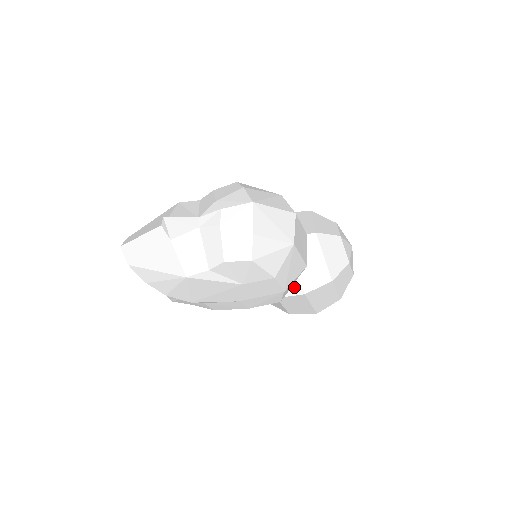
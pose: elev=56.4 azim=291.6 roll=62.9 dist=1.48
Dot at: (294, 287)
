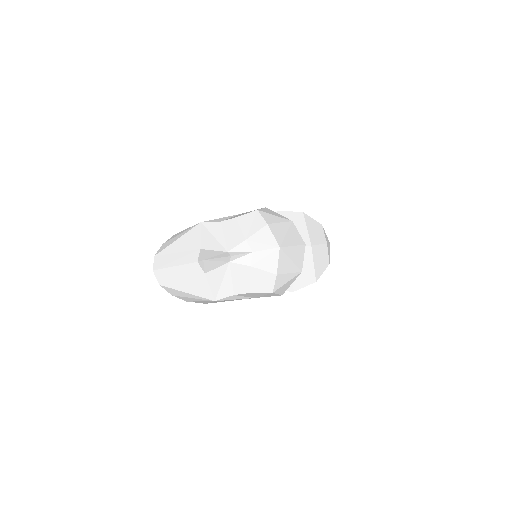
Dot at: occluded
